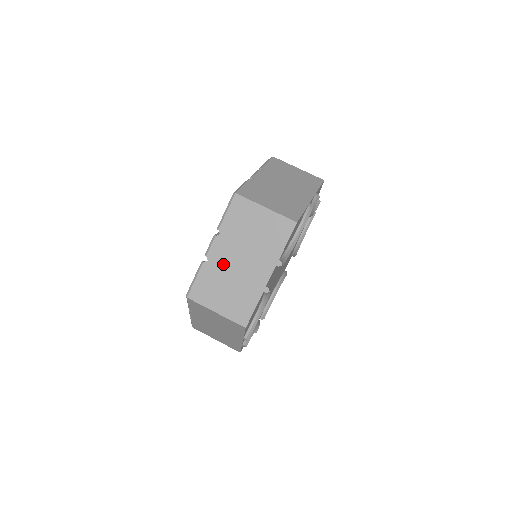
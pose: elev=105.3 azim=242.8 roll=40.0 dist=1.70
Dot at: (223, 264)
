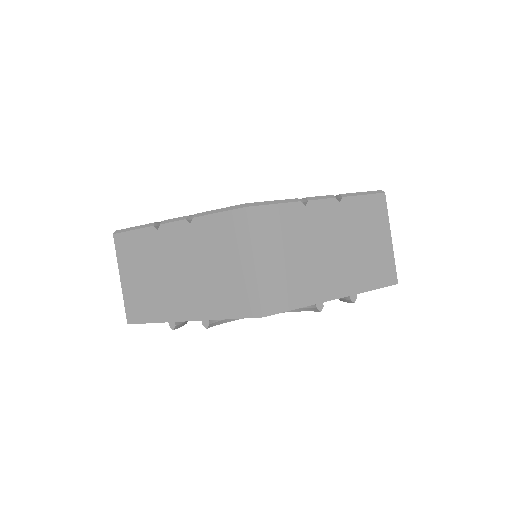
Dot at: (165, 252)
